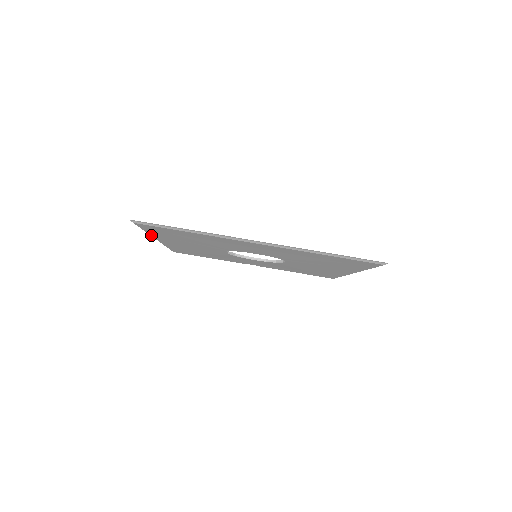
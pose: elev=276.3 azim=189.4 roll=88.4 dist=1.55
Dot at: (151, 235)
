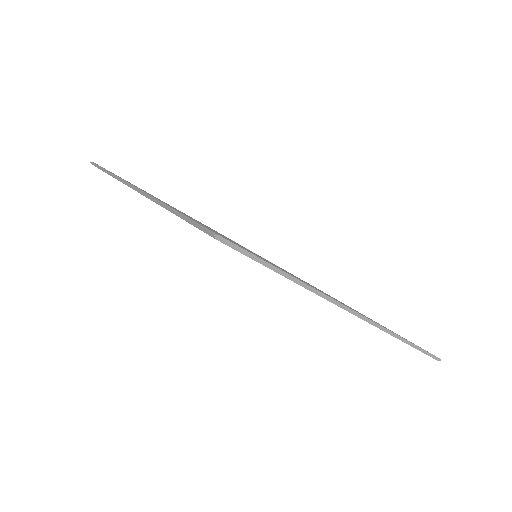
Dot at: occluded
